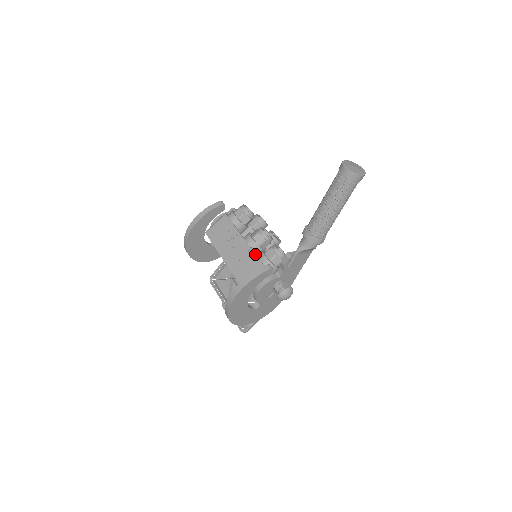
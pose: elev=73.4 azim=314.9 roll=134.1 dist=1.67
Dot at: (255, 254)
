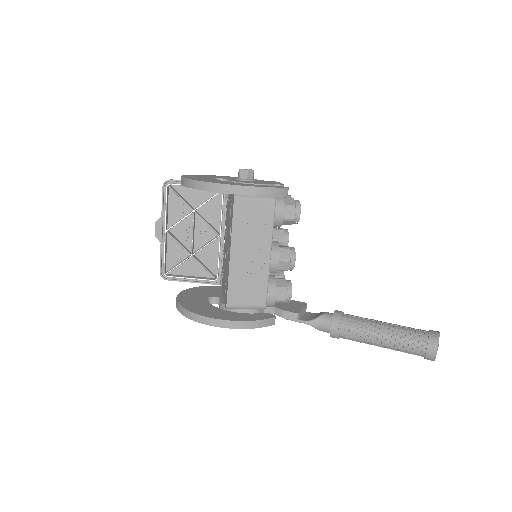
Dot at: (268, 284)
